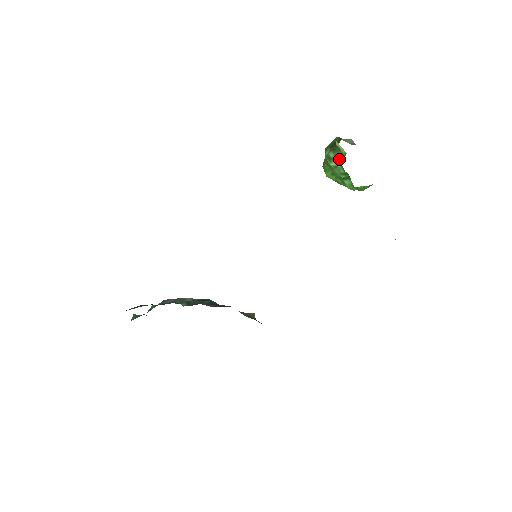
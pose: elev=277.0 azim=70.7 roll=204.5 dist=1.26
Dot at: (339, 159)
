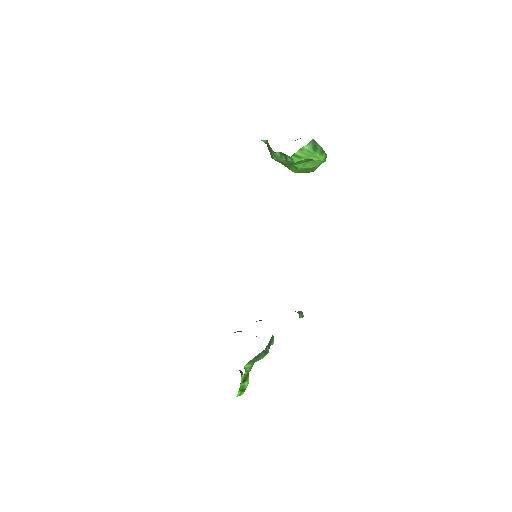
Dot at: (270, 149)
